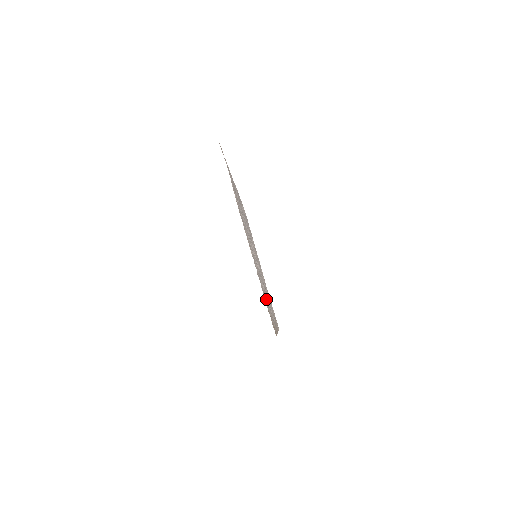
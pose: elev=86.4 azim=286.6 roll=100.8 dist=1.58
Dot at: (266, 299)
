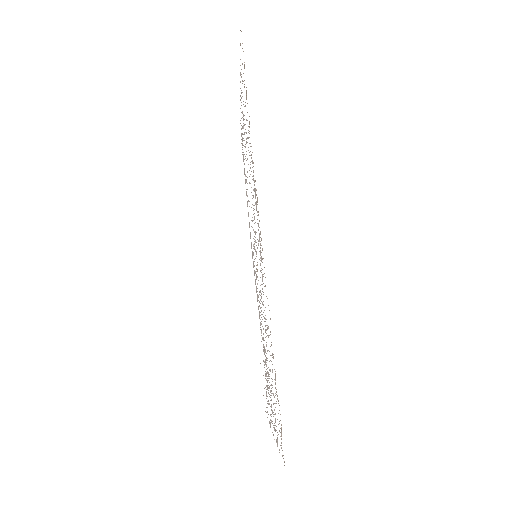
Dot at: occluded
